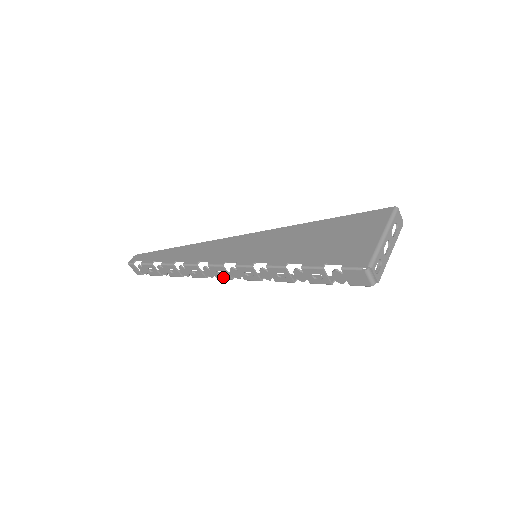
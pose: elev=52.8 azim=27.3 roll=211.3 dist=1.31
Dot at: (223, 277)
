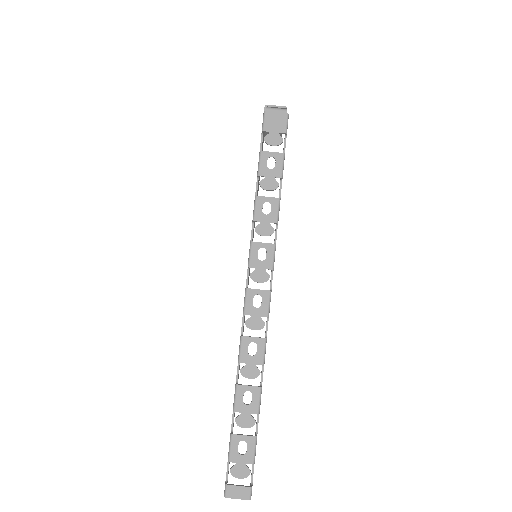
Dot at: (265, 303)
